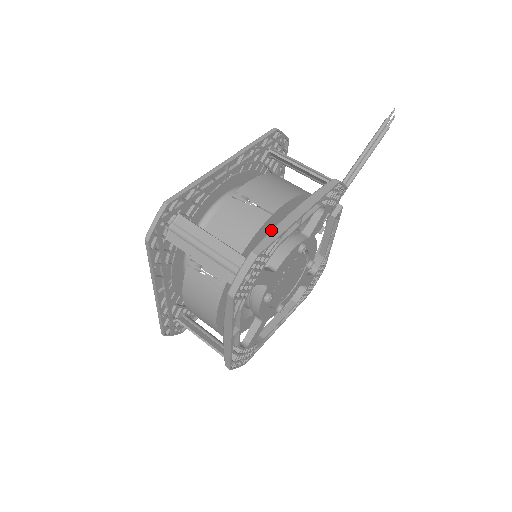
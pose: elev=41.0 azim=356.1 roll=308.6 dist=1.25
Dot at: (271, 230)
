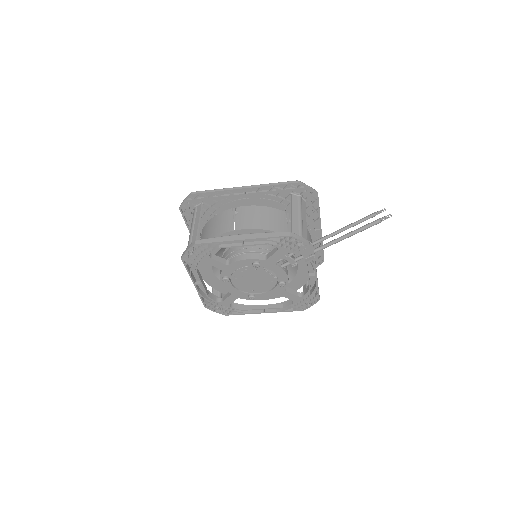
Dot at: (218, 237)
